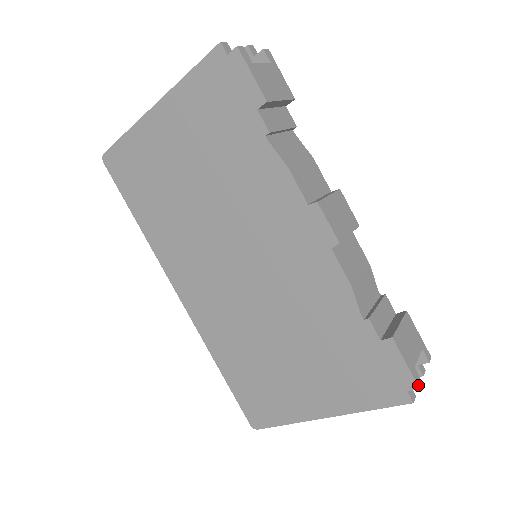
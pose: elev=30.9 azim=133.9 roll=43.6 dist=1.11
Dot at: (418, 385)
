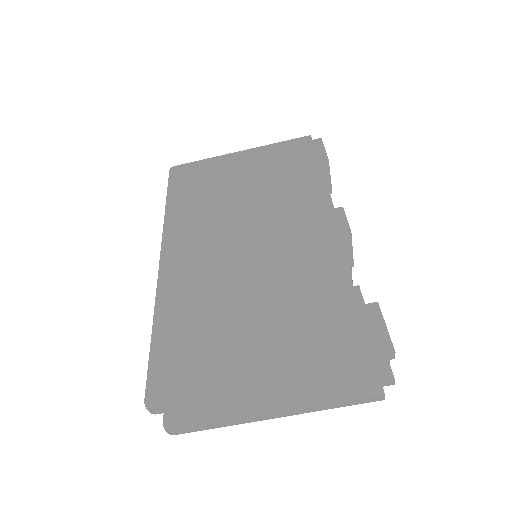
Dot at: (394, 349)
